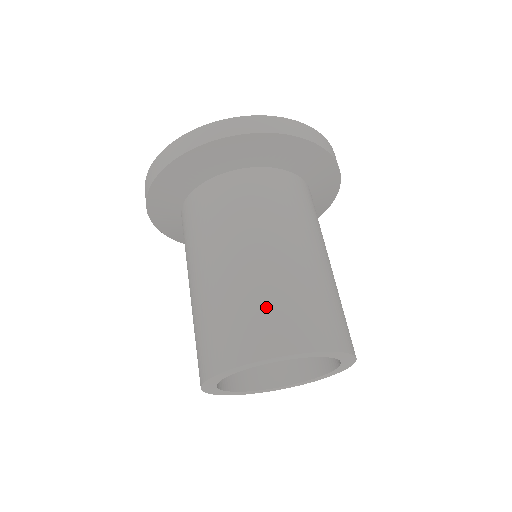
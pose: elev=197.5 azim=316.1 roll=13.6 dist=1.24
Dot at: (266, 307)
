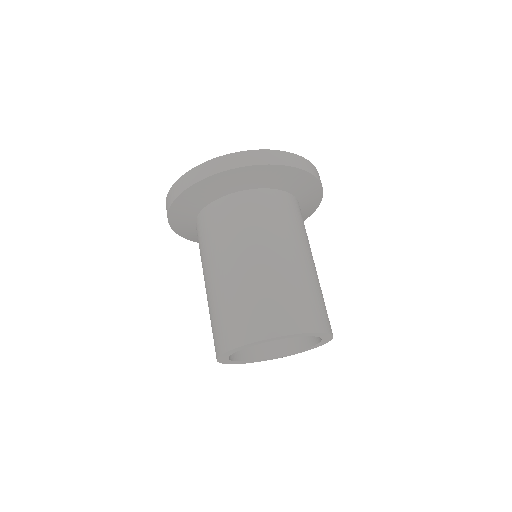
Dot at: (254, 303)
